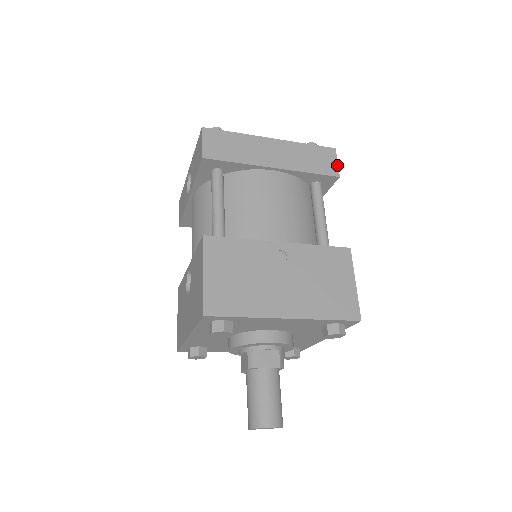
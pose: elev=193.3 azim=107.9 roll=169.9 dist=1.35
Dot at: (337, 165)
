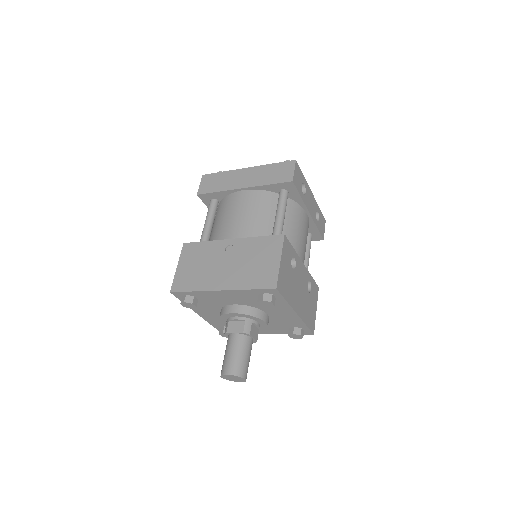
Dot at: (293, 172)
